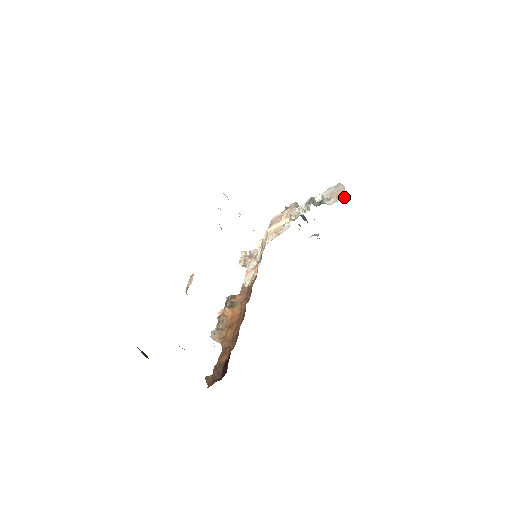
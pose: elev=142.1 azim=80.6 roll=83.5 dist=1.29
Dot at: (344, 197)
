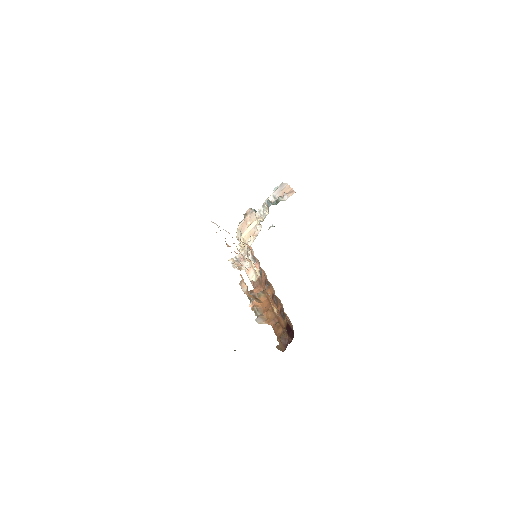
Dot at: (294, 191)
